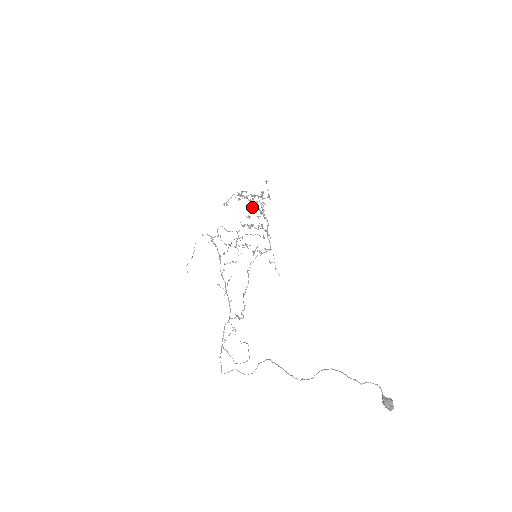
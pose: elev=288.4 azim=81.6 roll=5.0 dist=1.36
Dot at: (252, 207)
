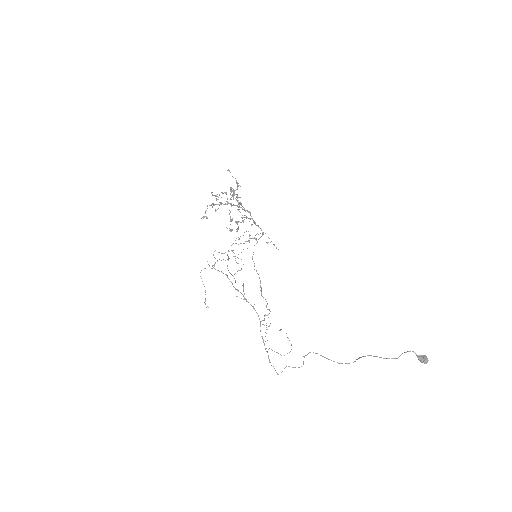
Dot at: occluded
